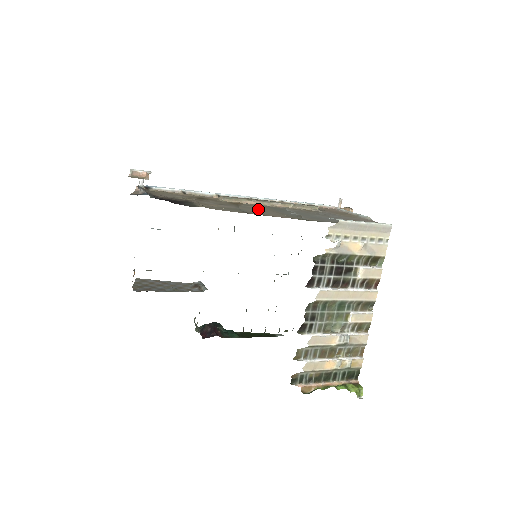
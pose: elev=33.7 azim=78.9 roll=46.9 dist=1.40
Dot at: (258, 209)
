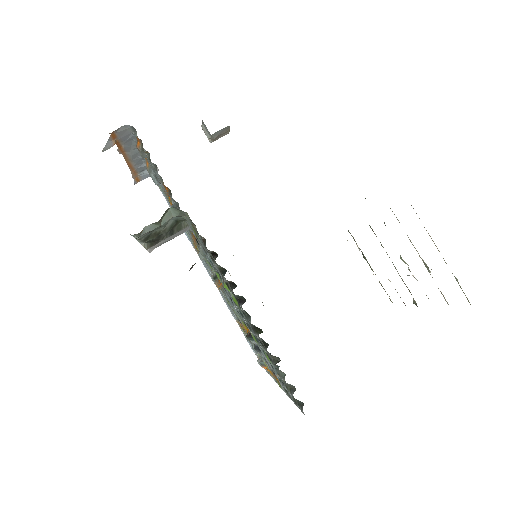
Dot at: occluded
